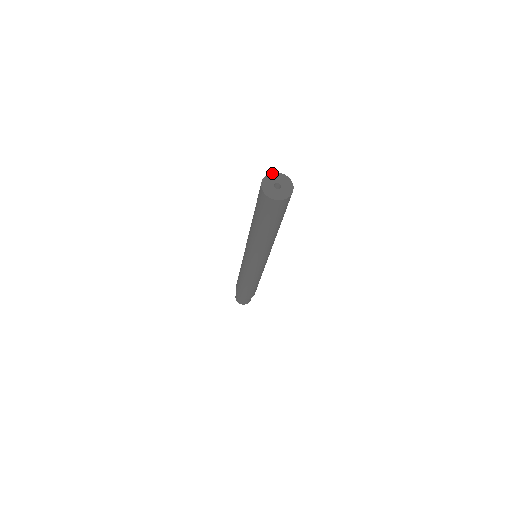
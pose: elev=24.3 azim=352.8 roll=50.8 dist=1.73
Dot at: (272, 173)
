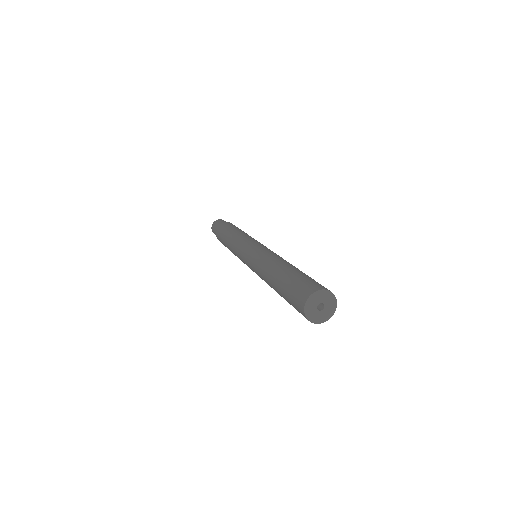
Dot at: (306, 303)
